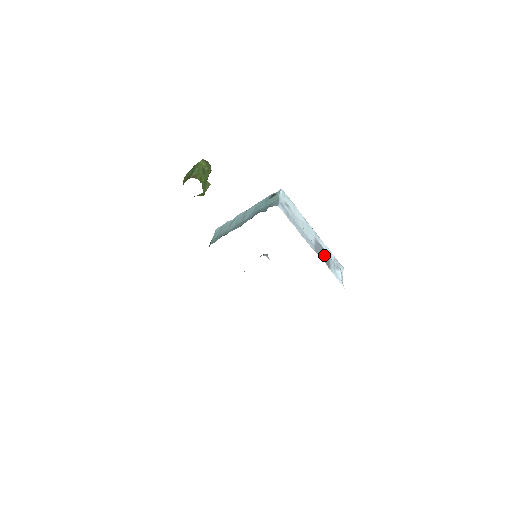
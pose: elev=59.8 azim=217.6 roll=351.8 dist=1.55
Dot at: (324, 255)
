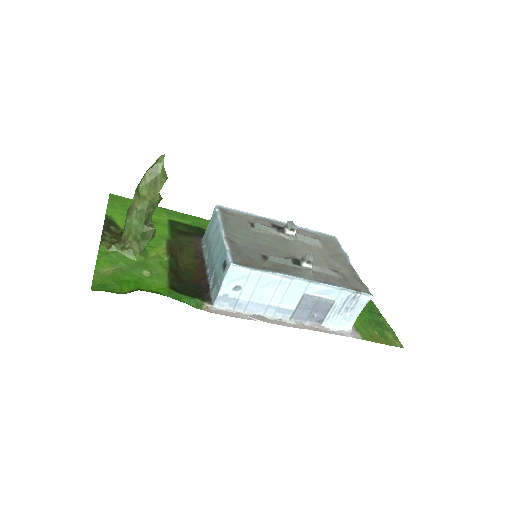
Dot at: (316, 309)
